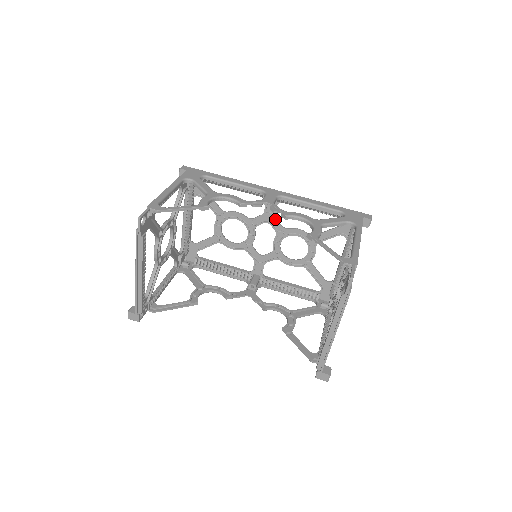
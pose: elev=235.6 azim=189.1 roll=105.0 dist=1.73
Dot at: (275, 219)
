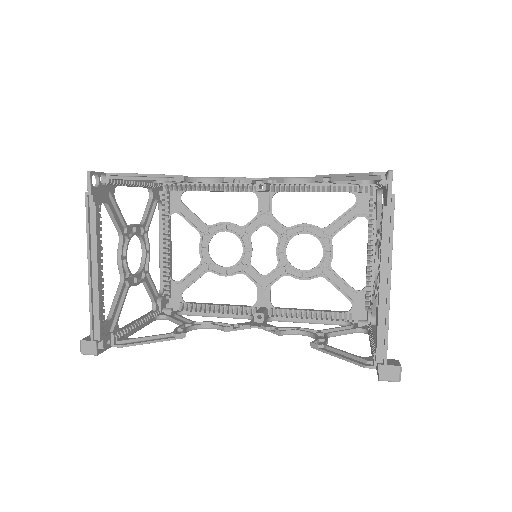
Dot at: (273, 217)
